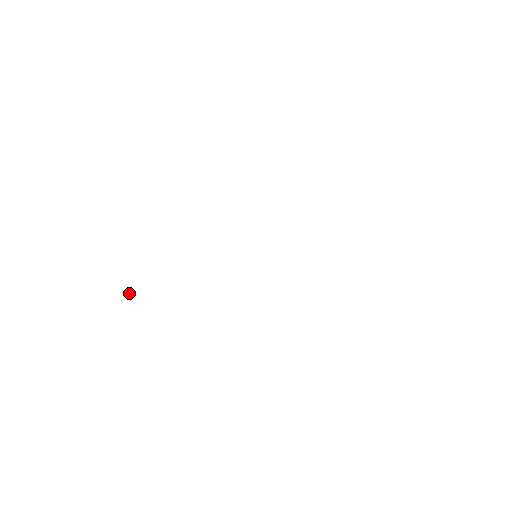
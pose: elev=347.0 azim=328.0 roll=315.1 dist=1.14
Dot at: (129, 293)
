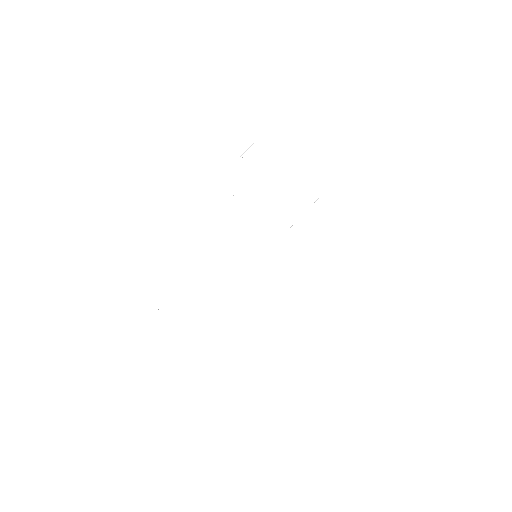
Dot at: occluded
